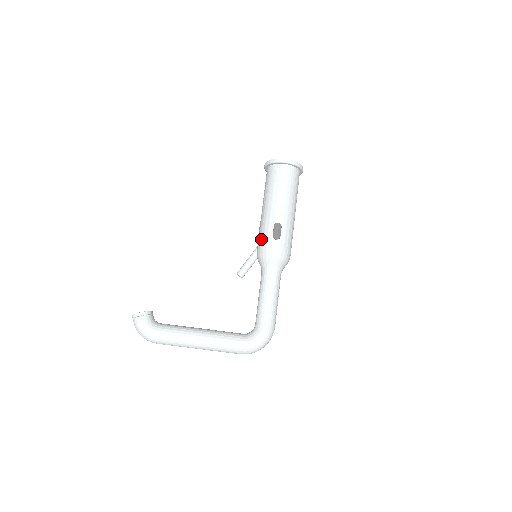
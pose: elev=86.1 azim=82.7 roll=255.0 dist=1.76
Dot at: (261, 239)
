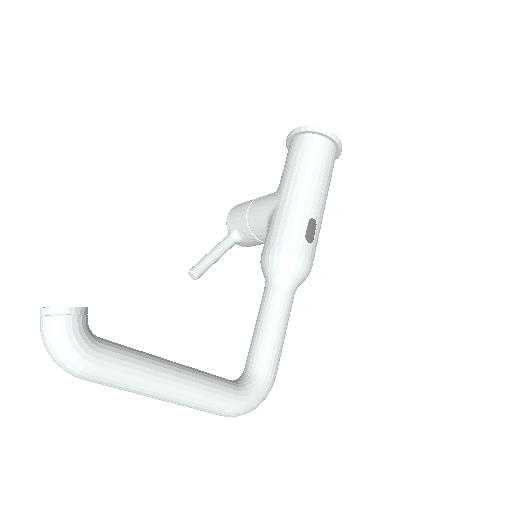
Dot at: (285, 234)
